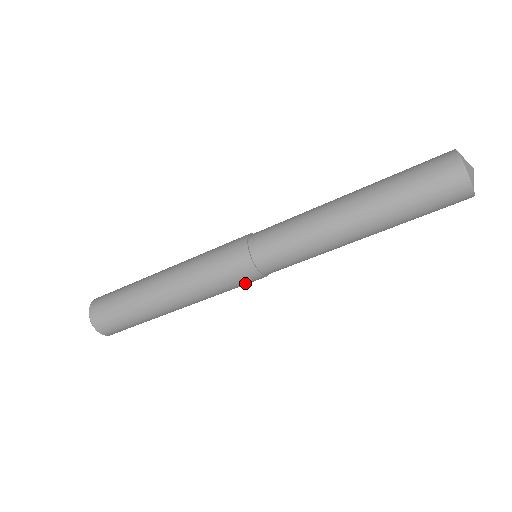
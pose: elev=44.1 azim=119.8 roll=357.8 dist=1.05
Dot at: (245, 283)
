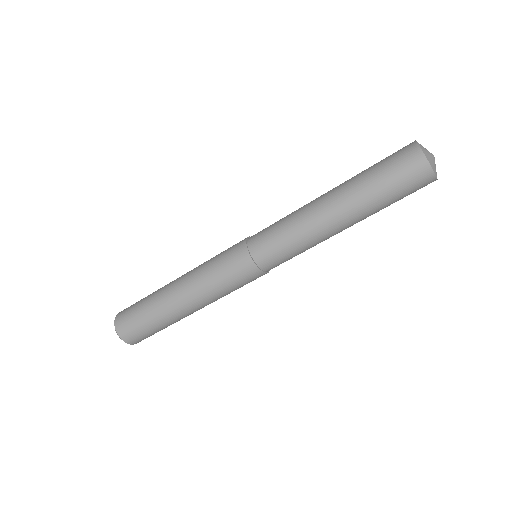
Dot at: occluded
